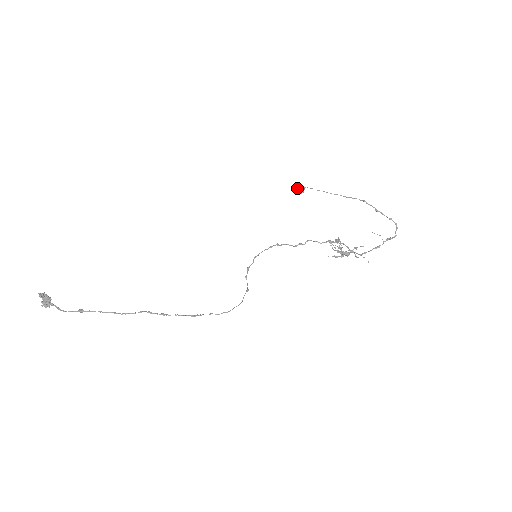
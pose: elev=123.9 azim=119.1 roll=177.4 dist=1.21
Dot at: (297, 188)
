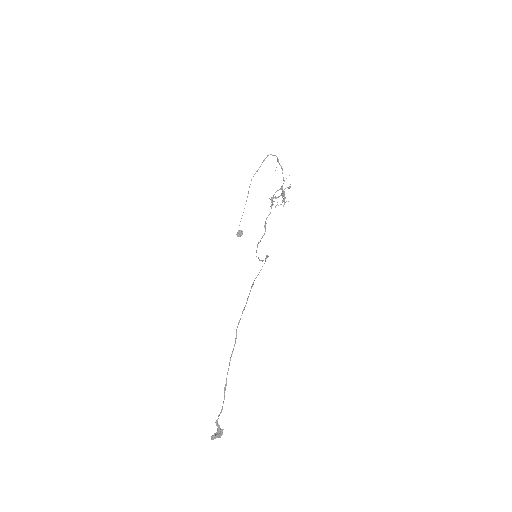
Dot at: (237, 235)
